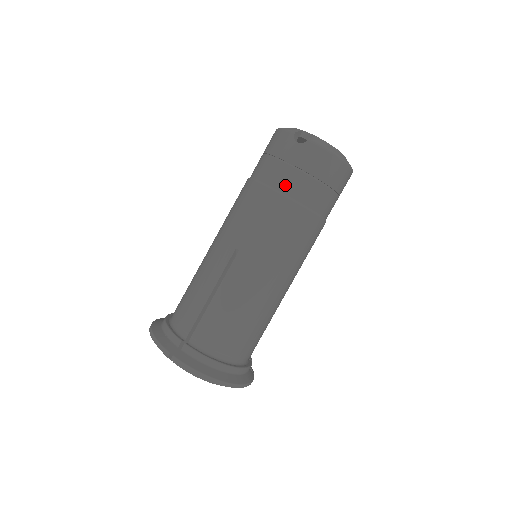
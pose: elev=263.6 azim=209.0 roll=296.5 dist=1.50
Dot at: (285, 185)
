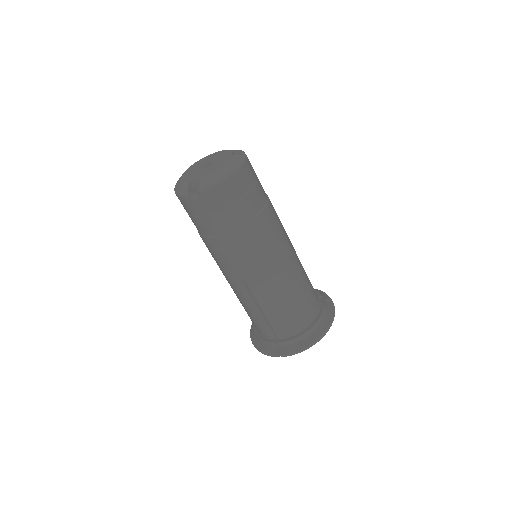
Dot at: (222, 228)
